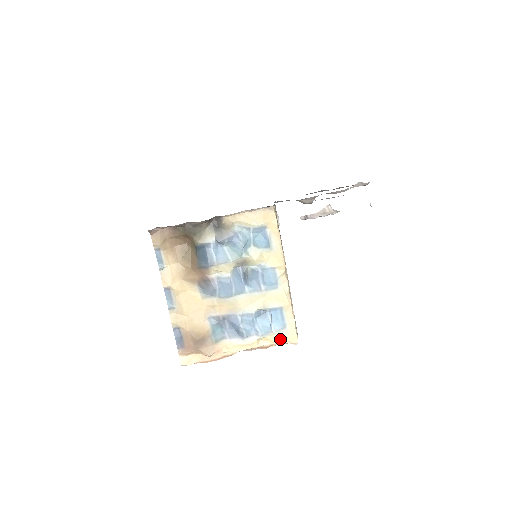
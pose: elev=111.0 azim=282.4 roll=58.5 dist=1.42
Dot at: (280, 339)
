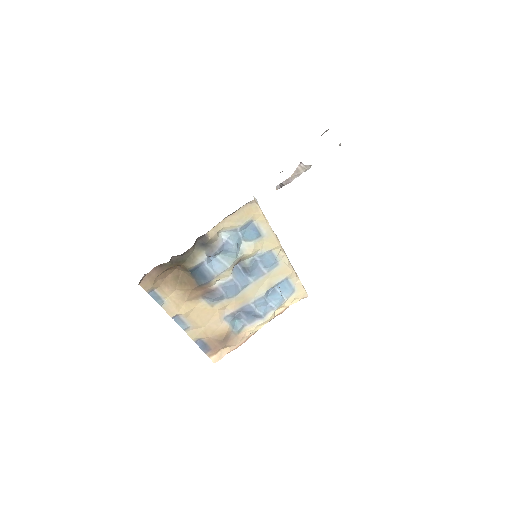
Dot at: (292, 301)
